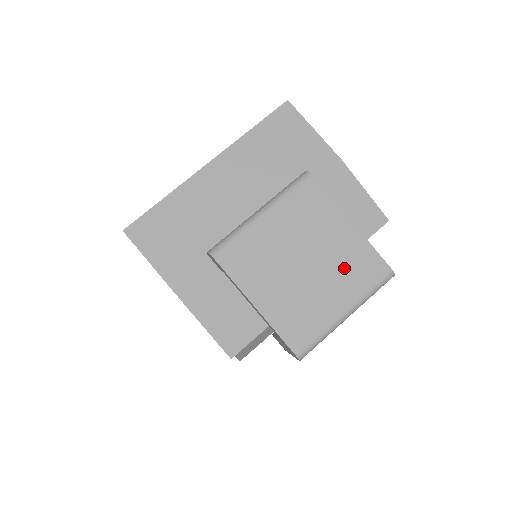
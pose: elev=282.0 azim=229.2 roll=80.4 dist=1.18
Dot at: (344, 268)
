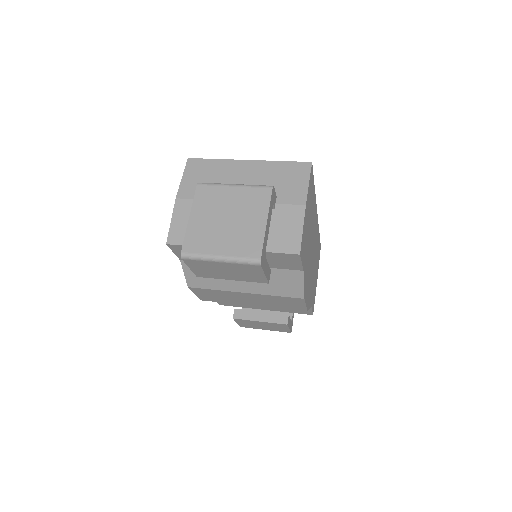
Dot at: (241, 237)
